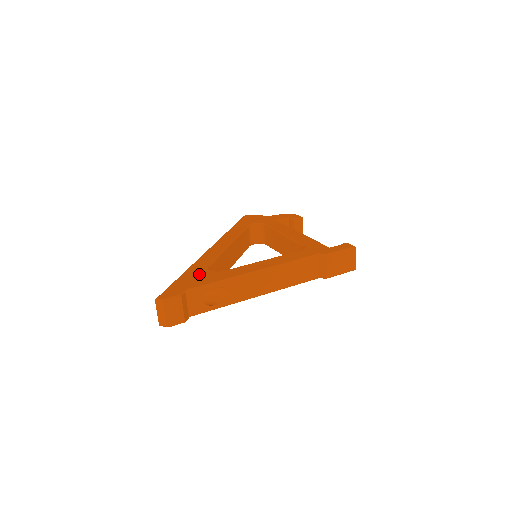
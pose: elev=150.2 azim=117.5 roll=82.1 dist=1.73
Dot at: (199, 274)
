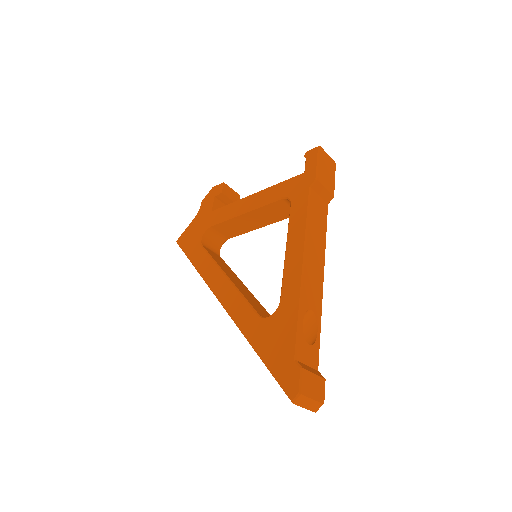
Dot at: (269, 332)
